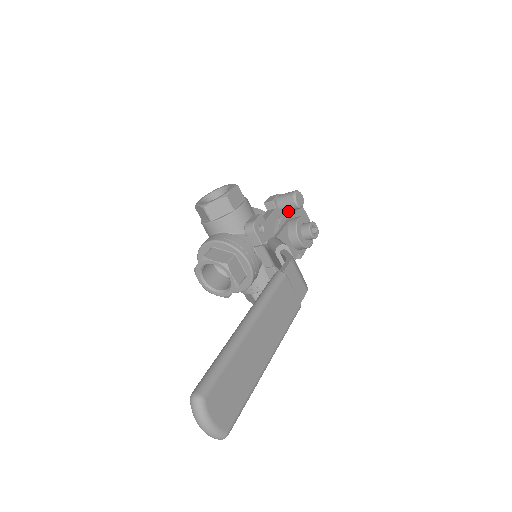
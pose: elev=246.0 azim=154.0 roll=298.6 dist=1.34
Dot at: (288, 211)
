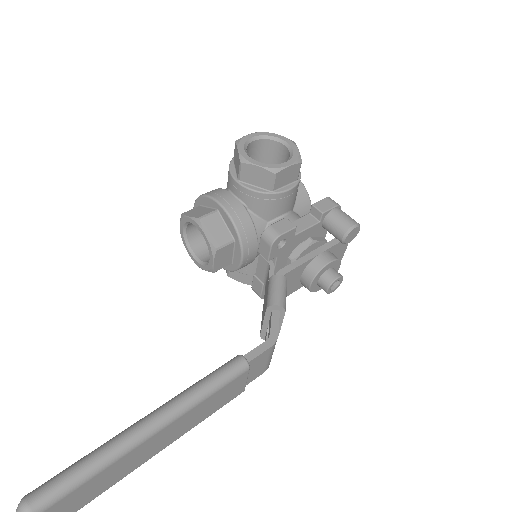
Dot at: occluded
